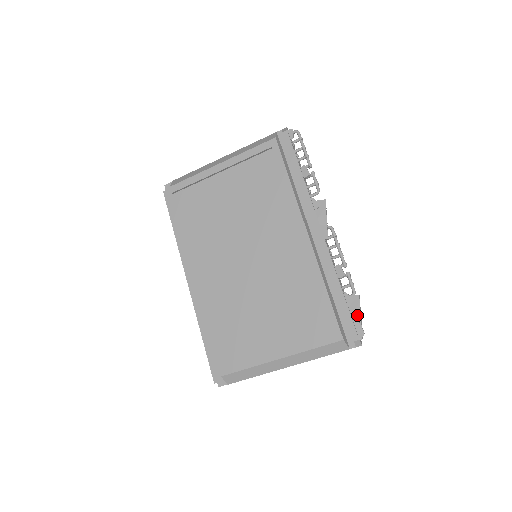
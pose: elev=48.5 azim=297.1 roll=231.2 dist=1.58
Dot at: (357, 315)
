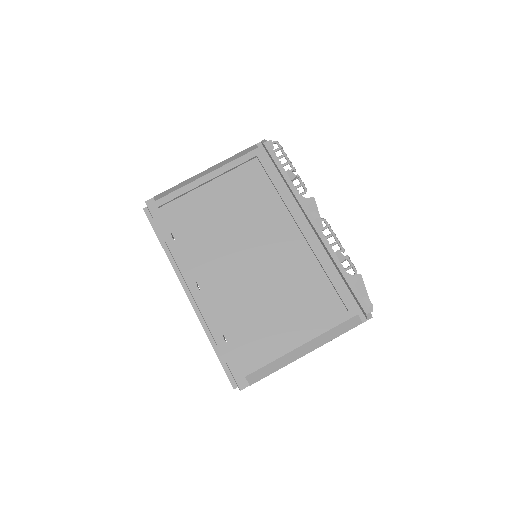
Dot at: (363, 291)
